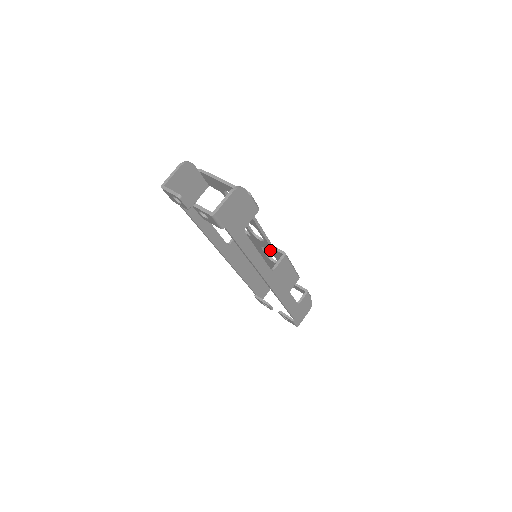
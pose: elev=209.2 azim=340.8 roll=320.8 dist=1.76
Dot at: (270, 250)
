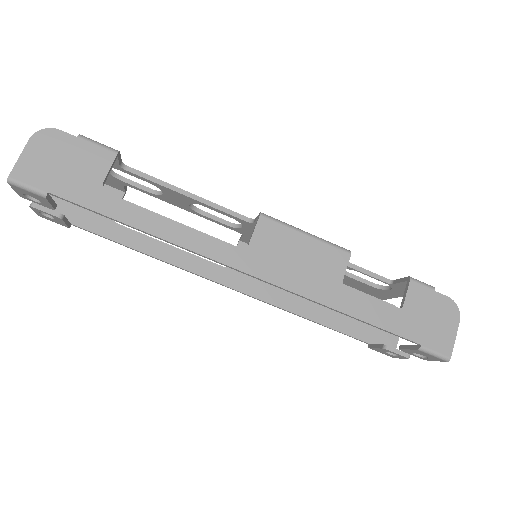
Dot at: occluded
